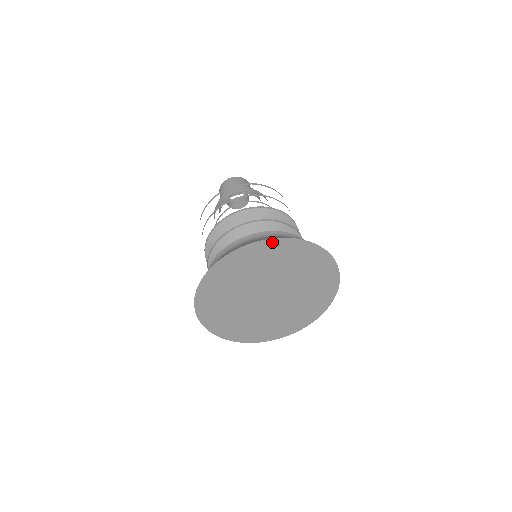
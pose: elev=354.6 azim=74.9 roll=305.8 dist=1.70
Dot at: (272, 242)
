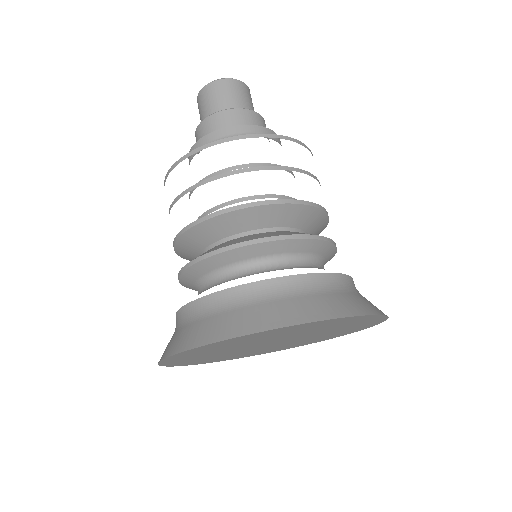
Dot at: (285, 327)
